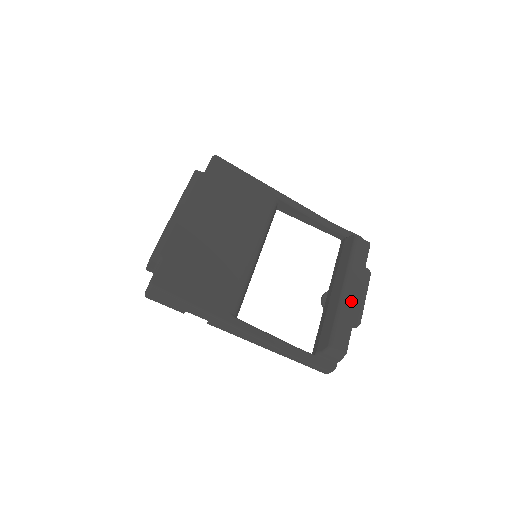
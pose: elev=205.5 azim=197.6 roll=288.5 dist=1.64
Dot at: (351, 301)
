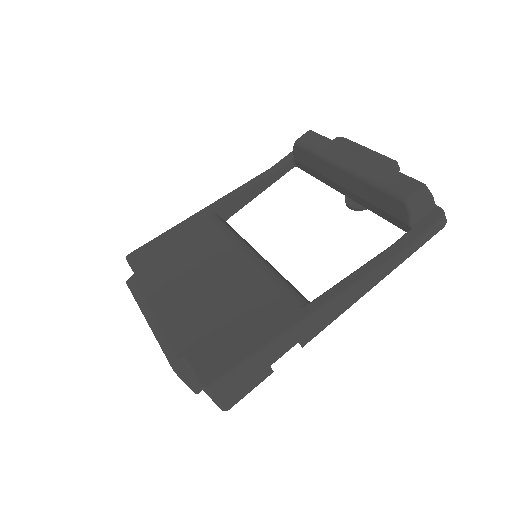
Dot at: (362, 163)
